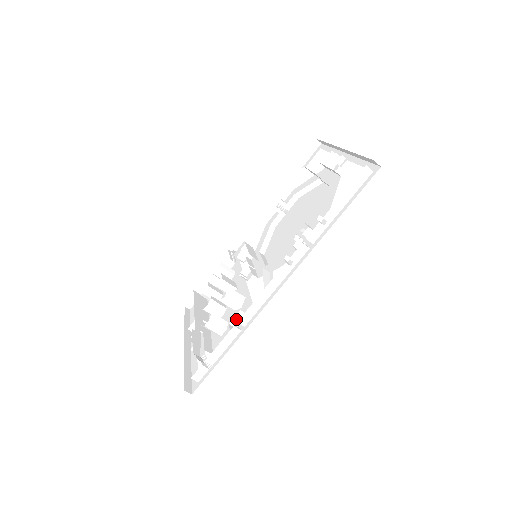
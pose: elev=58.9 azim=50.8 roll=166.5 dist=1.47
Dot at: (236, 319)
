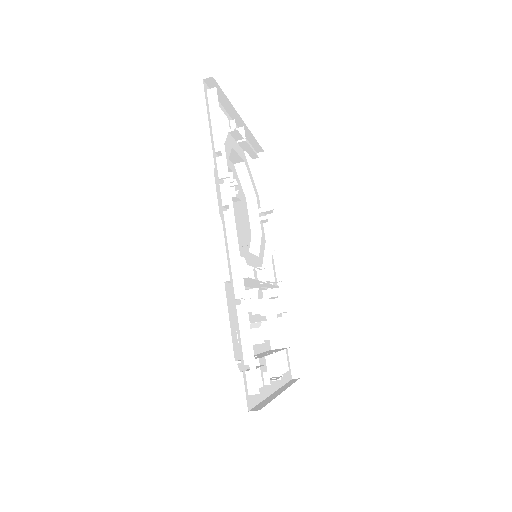
Dot at: occluded
